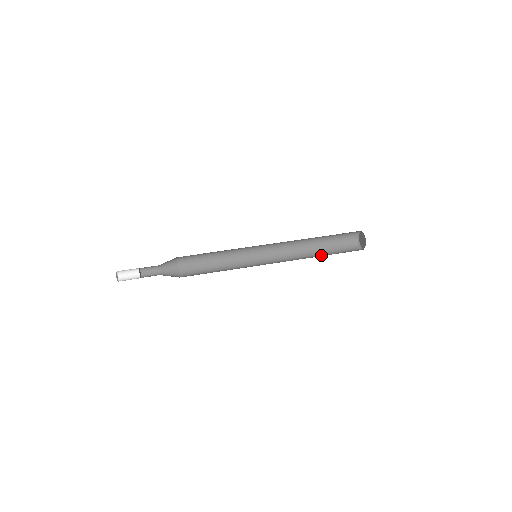
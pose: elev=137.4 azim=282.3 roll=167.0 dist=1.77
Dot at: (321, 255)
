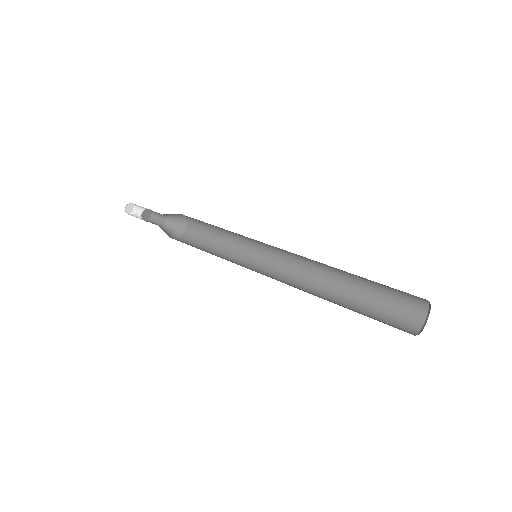
Dot at: (343, 305)
